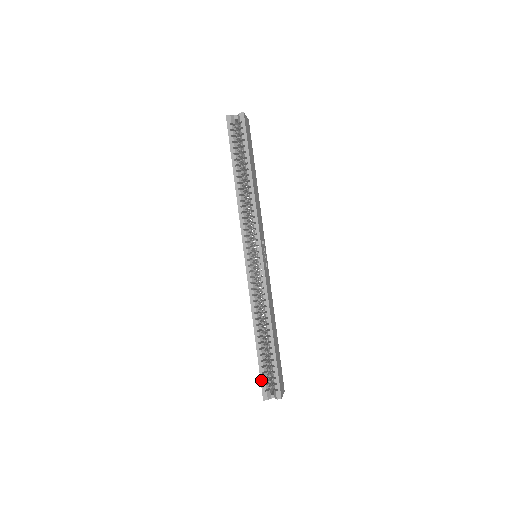
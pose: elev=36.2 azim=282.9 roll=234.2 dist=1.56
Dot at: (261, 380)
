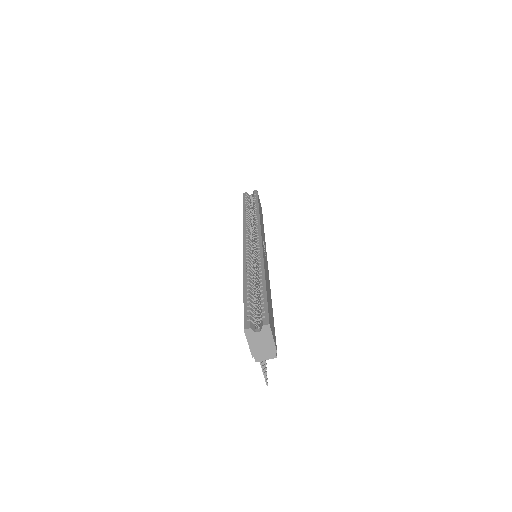
Dot at: (244, 313)
